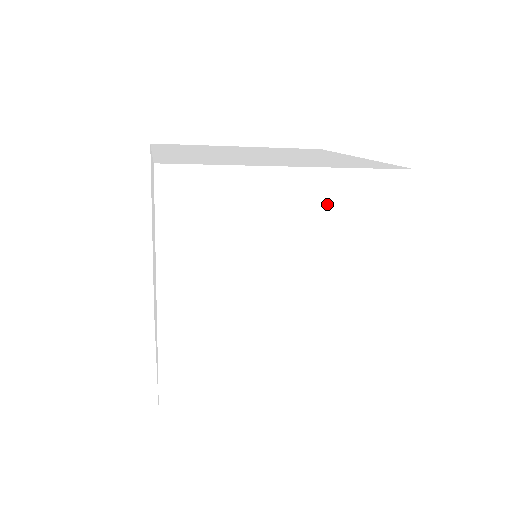
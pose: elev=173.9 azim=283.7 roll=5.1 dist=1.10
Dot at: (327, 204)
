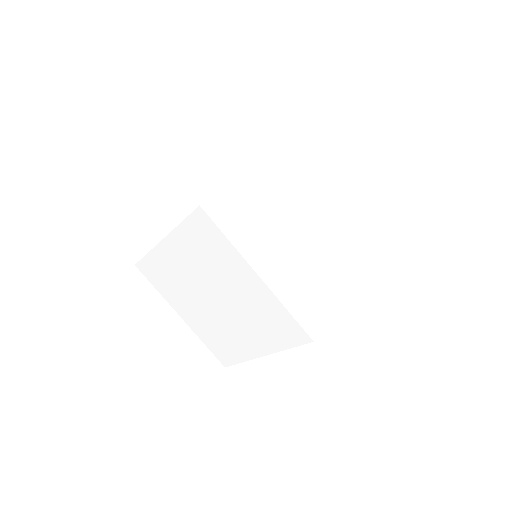
Dot at: occluded
